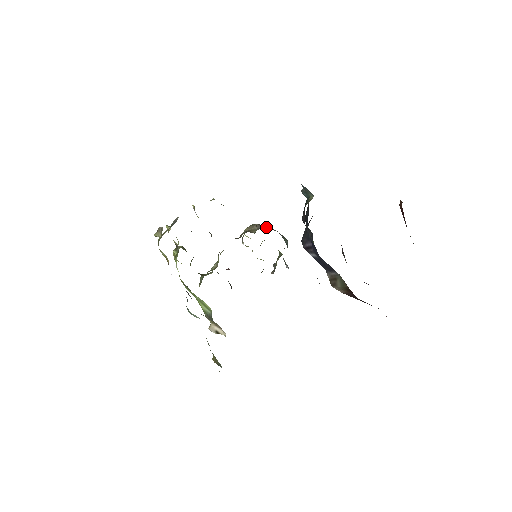
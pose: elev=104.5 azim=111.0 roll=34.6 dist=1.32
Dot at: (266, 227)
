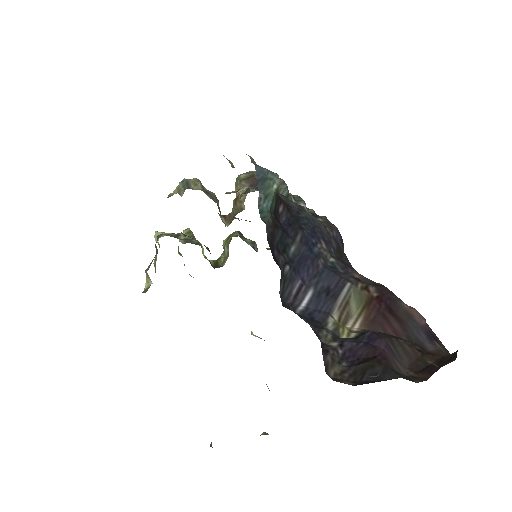
Dot at: (255, 181)
